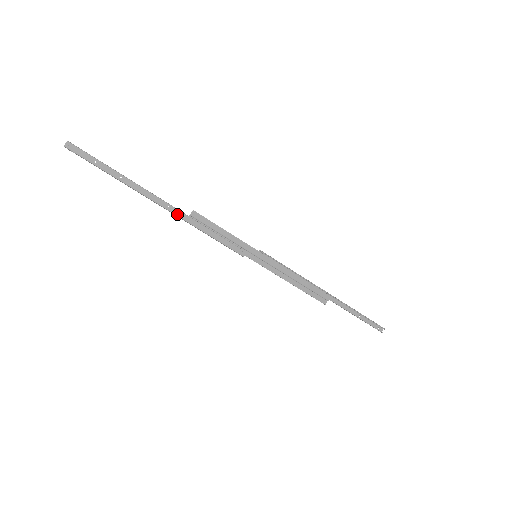
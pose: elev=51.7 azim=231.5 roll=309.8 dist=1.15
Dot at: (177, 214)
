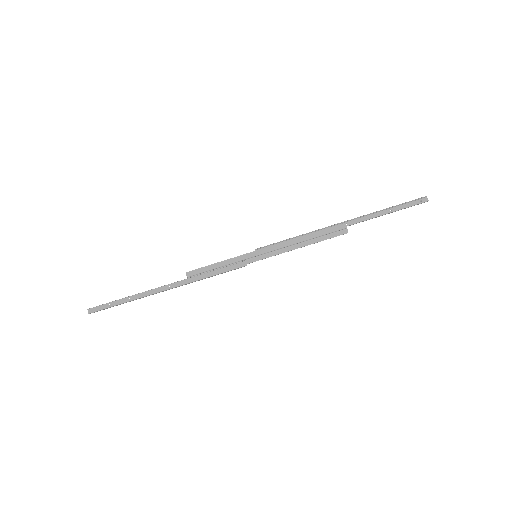
Dot at: (179, 285)
